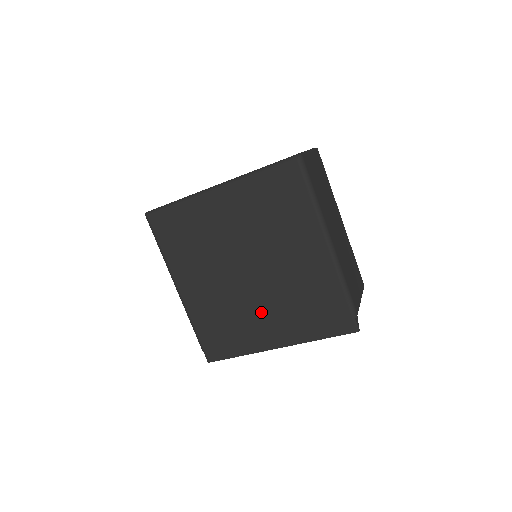
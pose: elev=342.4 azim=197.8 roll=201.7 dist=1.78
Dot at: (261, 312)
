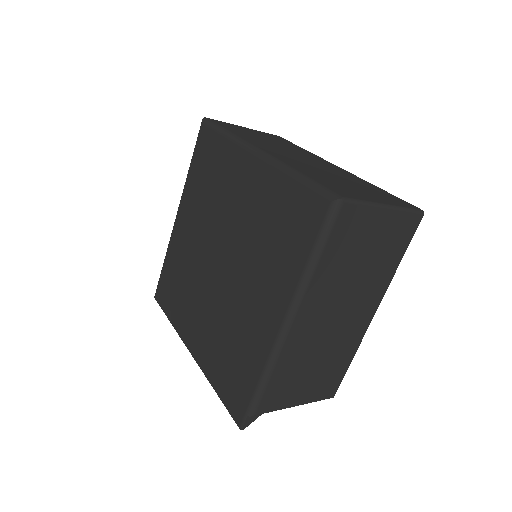
Dot at: (202, 308)
